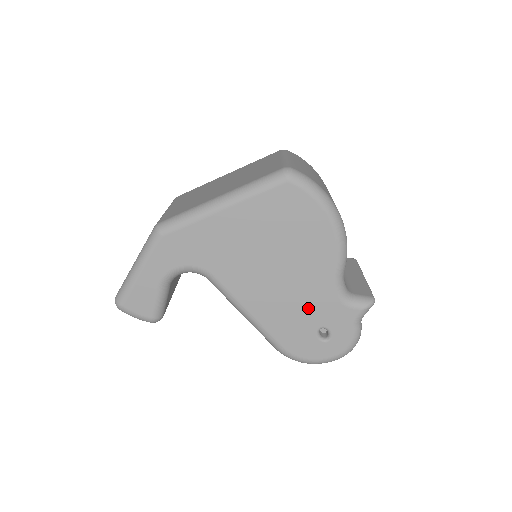
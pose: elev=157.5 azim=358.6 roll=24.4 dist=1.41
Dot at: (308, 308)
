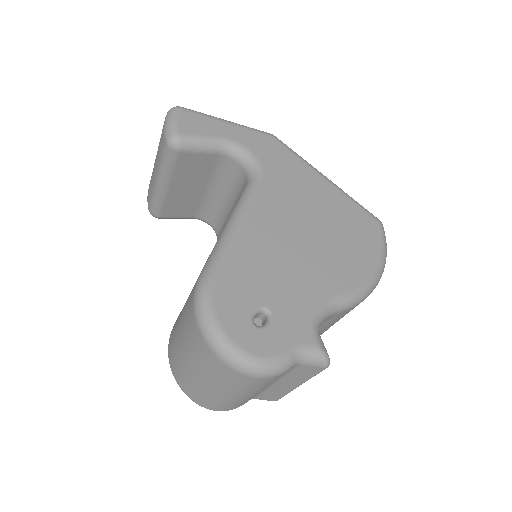
Dot at: (283, 284)
